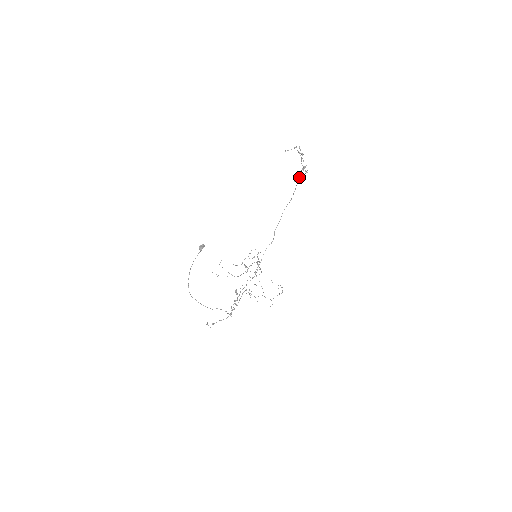
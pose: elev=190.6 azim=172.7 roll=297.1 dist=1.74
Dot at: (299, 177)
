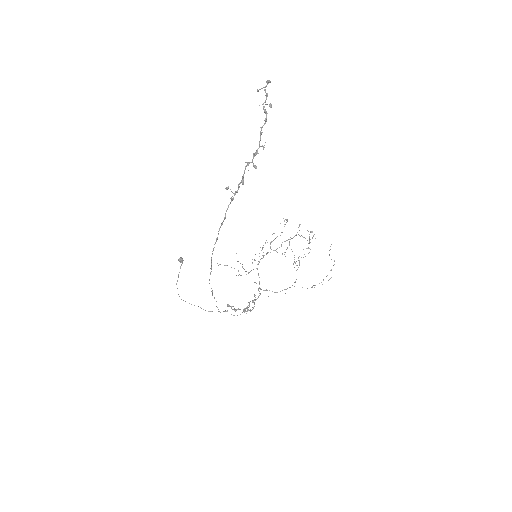
Dot at: occluded
